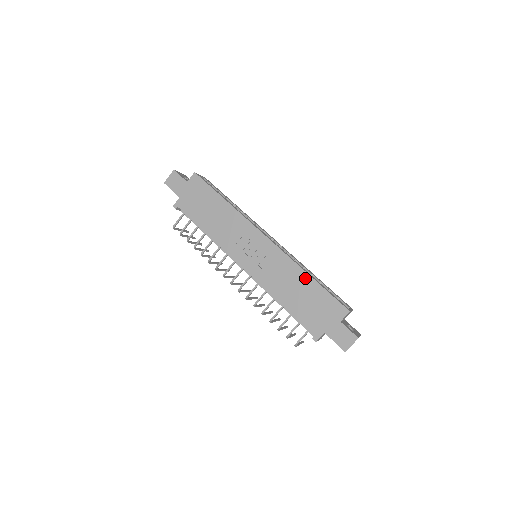
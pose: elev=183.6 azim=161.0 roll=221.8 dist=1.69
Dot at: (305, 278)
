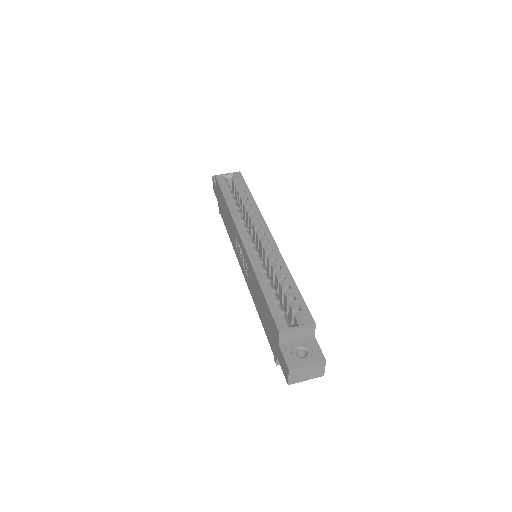
Dot at: (258, 286)
